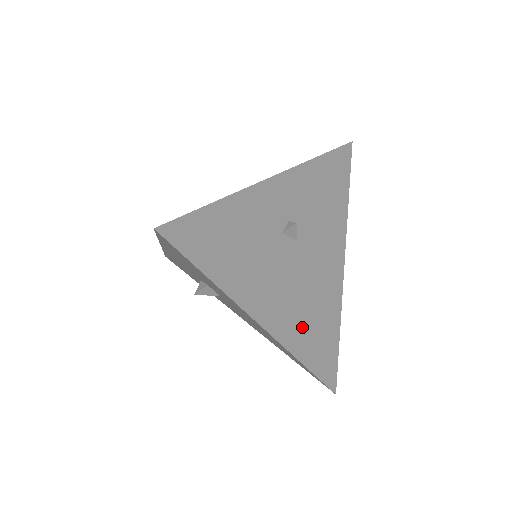
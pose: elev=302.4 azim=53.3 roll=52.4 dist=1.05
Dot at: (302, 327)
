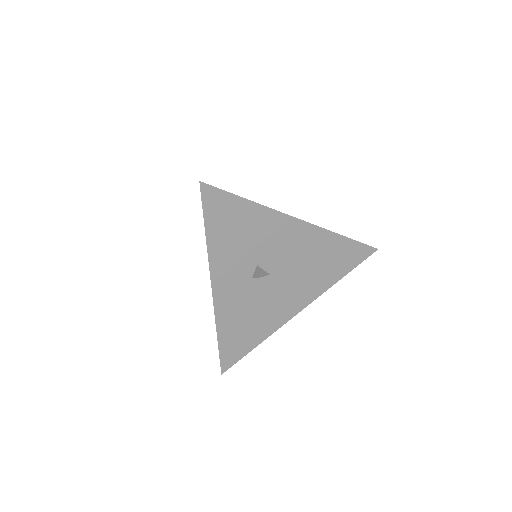
Dot at: occluded
